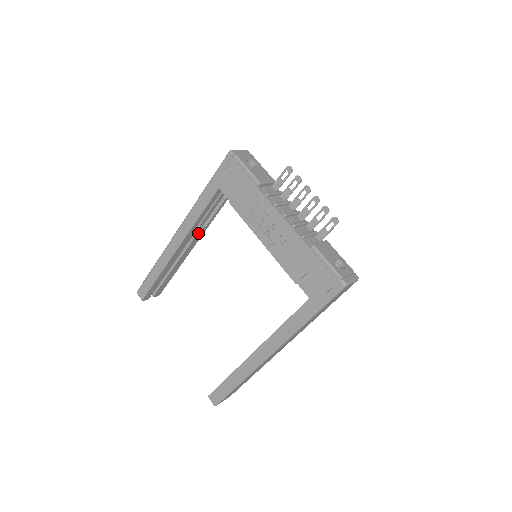
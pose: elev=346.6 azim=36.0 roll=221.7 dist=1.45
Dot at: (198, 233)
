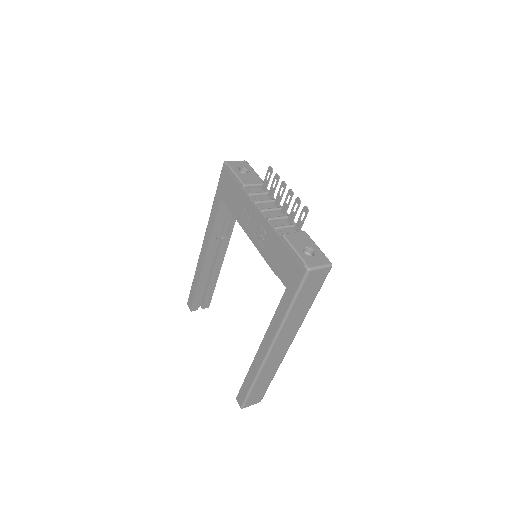
Dot at: (222, 243)
